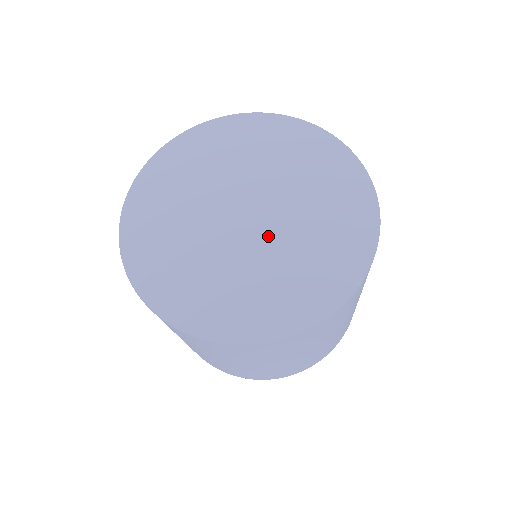
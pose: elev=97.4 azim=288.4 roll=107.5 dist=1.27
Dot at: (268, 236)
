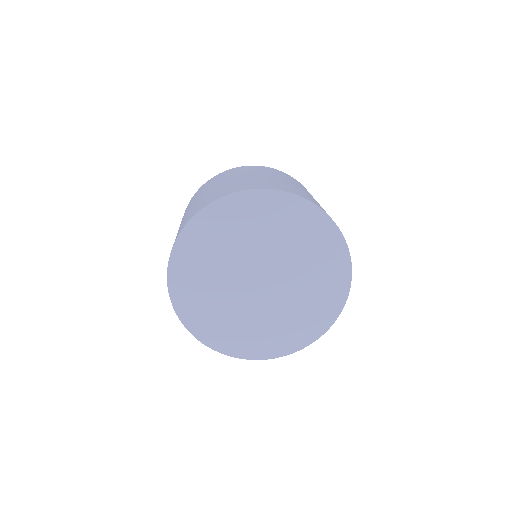
Dot at: (264, 301)
